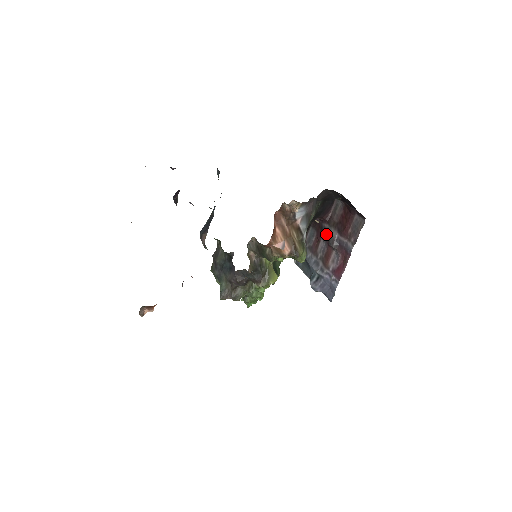
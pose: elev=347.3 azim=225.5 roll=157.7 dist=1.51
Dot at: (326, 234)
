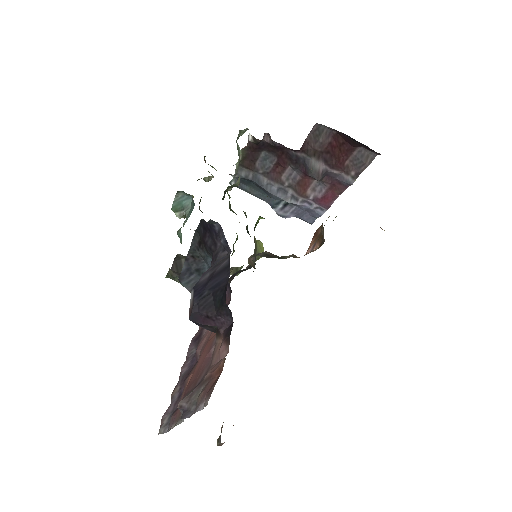
Dot at: (300, 163)
